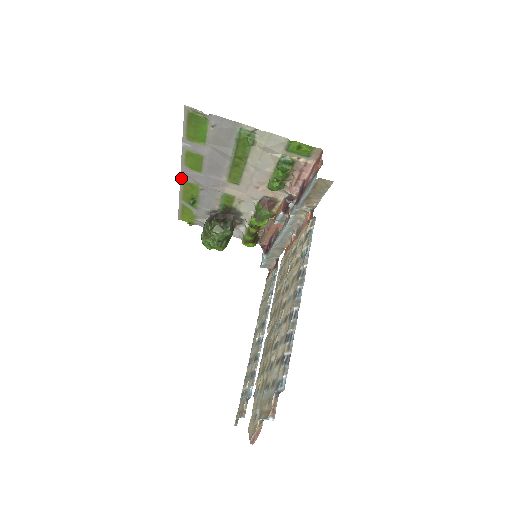
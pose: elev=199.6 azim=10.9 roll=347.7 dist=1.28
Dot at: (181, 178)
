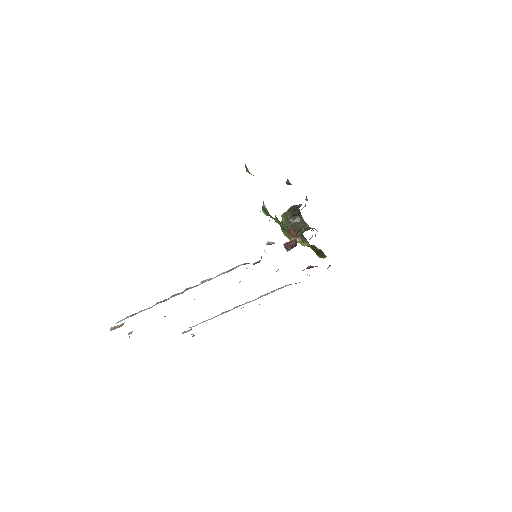
Dot at: occluded
